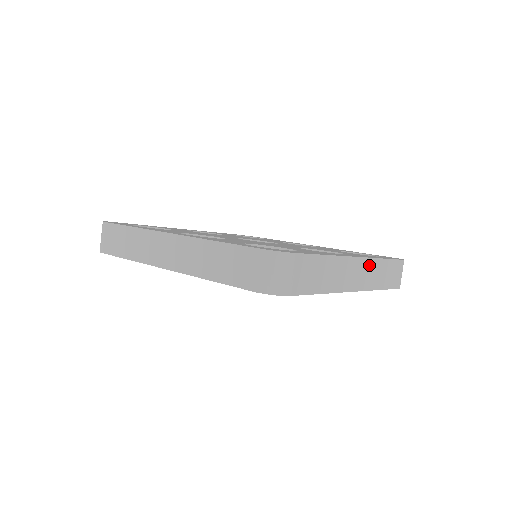
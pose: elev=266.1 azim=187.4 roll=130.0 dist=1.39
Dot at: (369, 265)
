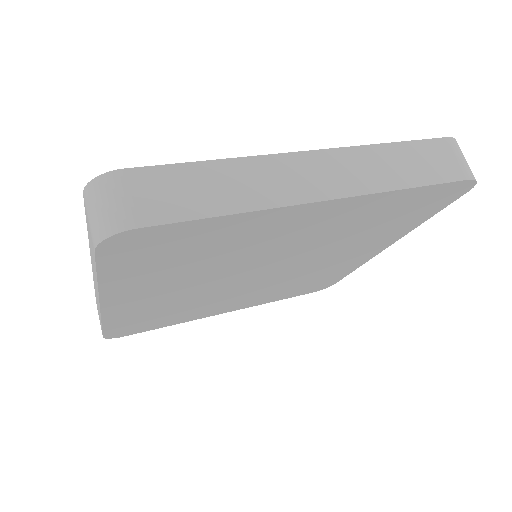
Dot at: (345, 158)
